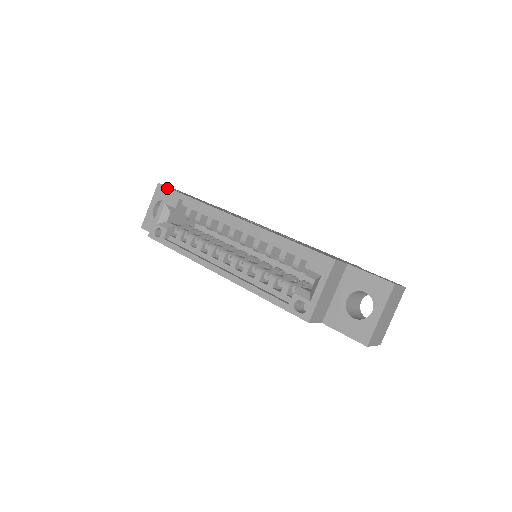
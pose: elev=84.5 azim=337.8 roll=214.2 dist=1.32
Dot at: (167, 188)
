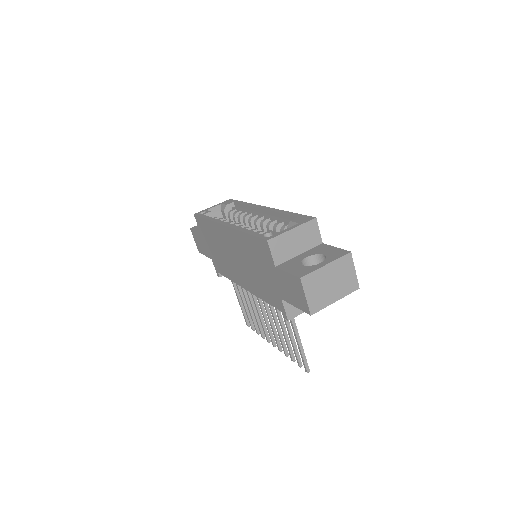
Dot at: (230, 199)
